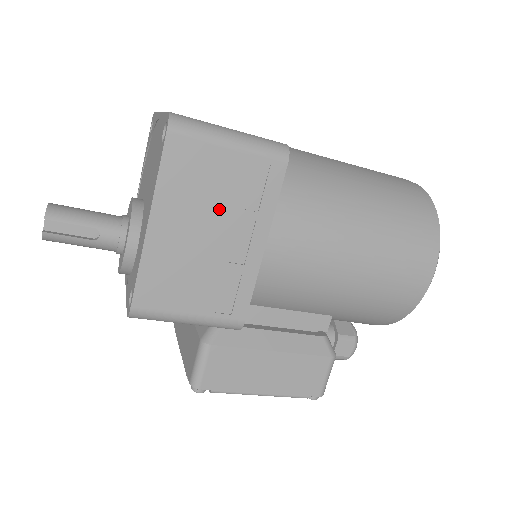
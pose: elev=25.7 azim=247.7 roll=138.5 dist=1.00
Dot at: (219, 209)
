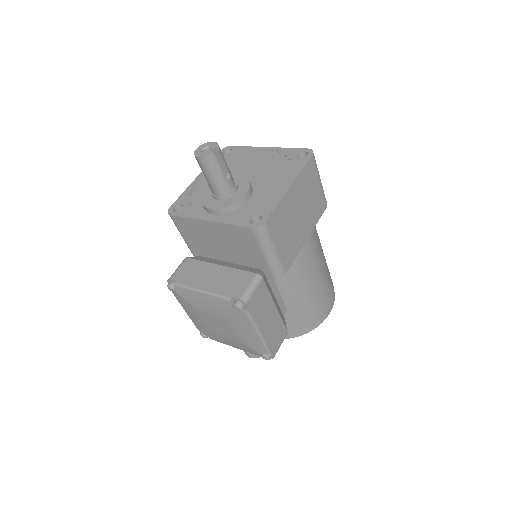
Dot at: (307, 205)
